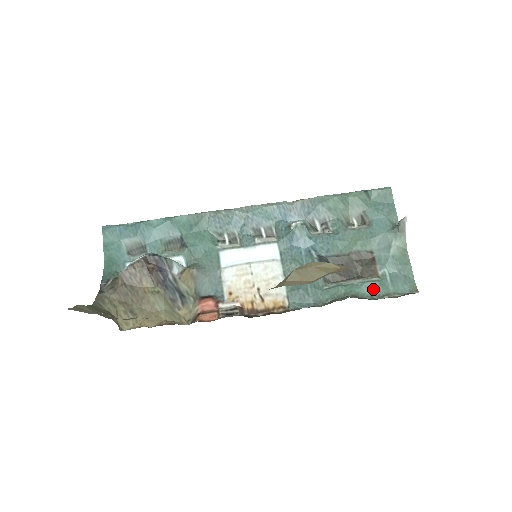
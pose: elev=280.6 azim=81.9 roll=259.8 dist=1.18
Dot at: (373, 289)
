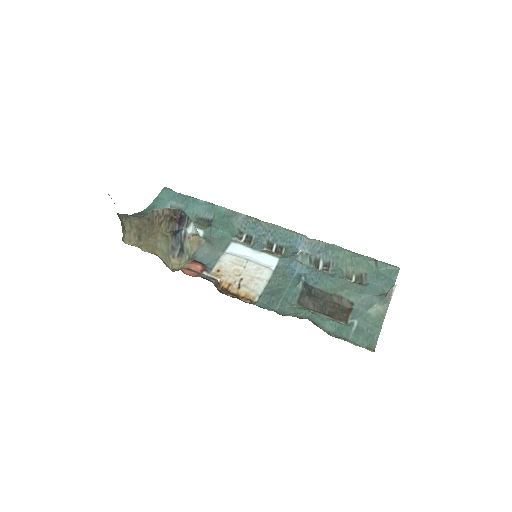
Dot at: (335, 328)
